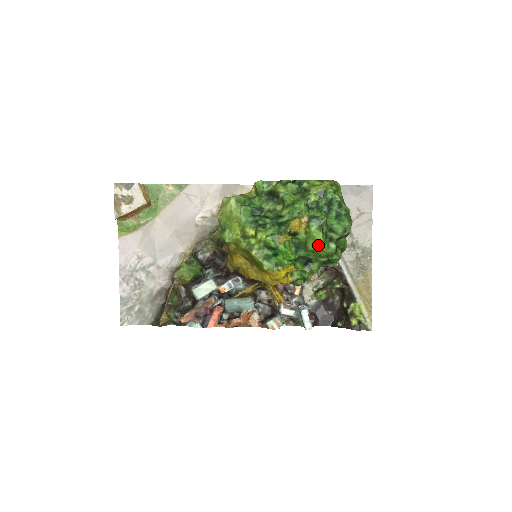
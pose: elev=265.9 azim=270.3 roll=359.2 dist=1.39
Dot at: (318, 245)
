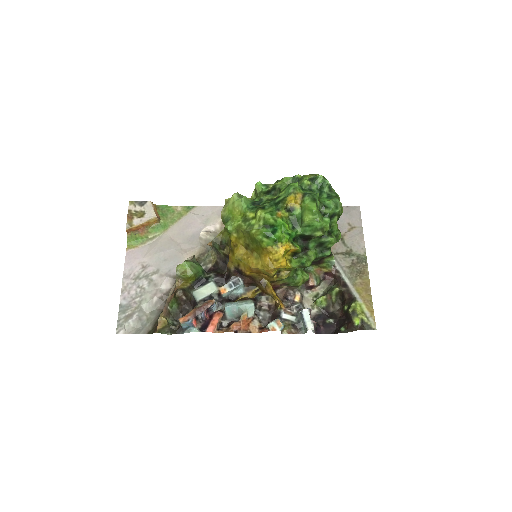
Dot at: (313, 213)
